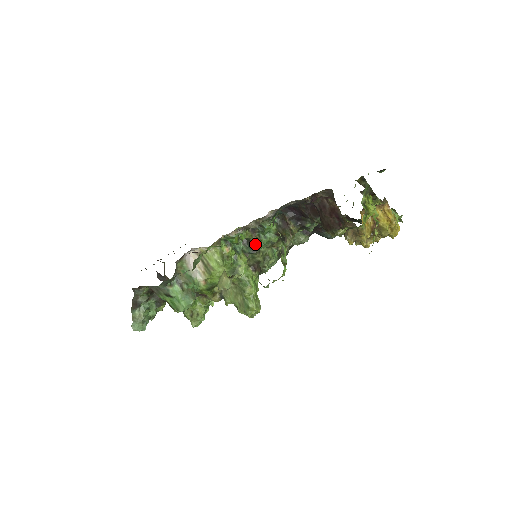
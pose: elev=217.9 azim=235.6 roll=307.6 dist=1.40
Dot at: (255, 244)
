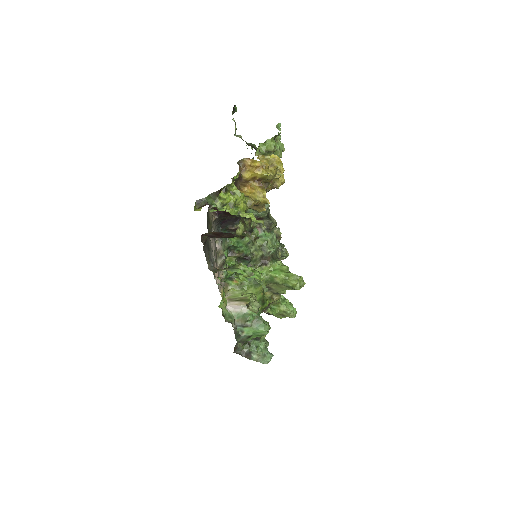
Dot at: (243, 257)
